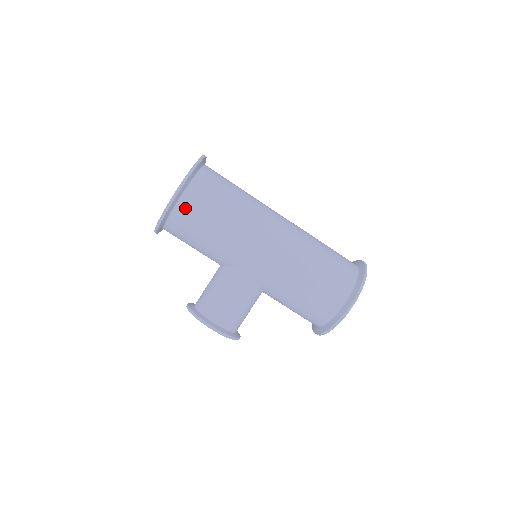
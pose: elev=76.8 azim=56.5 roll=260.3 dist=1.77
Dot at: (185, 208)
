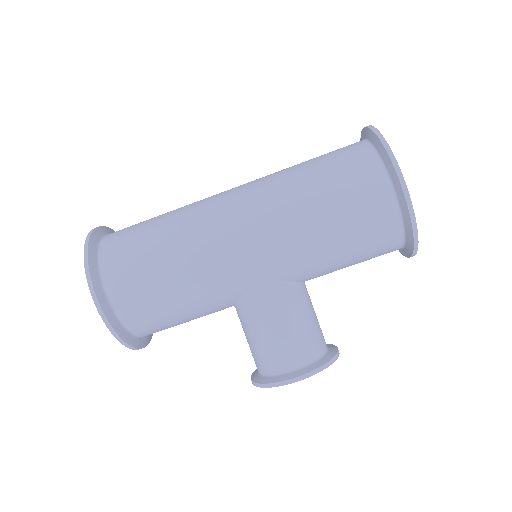
Dot at: (123, 300)
